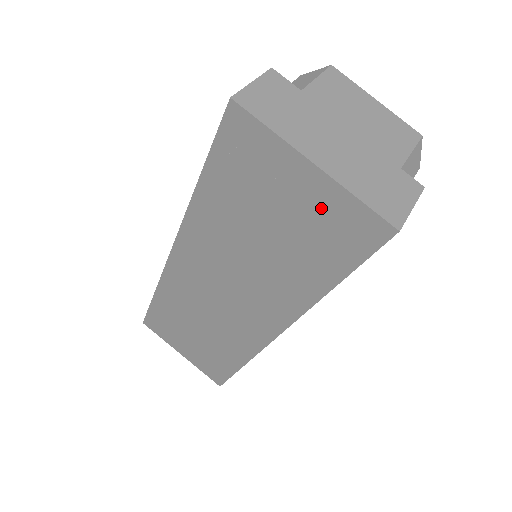
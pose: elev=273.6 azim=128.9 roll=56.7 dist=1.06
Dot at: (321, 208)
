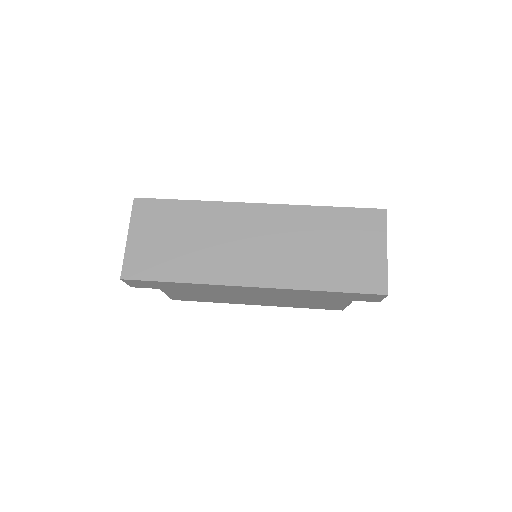
Dot at: (370, 263)
